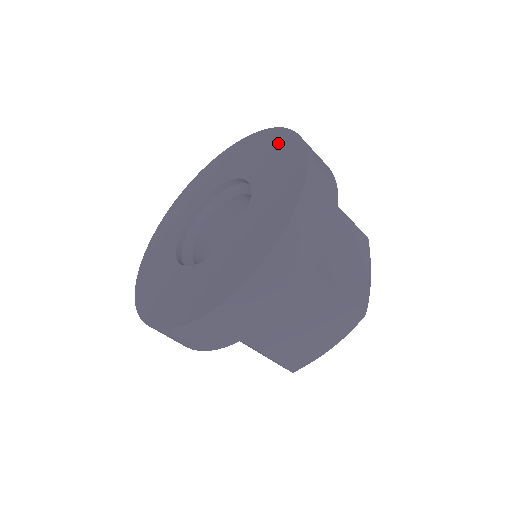
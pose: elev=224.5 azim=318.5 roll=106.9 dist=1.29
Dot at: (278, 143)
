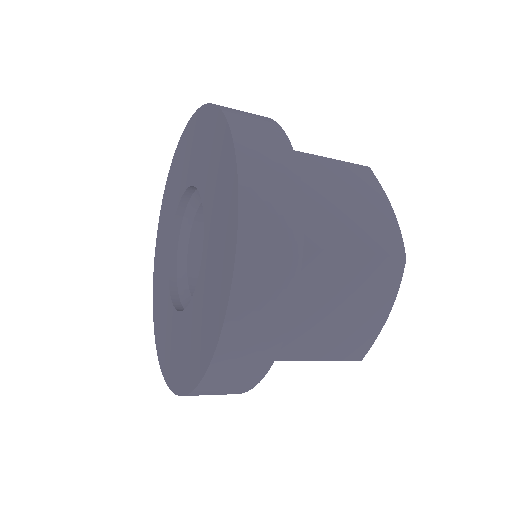
Dot at: (227, 206)
